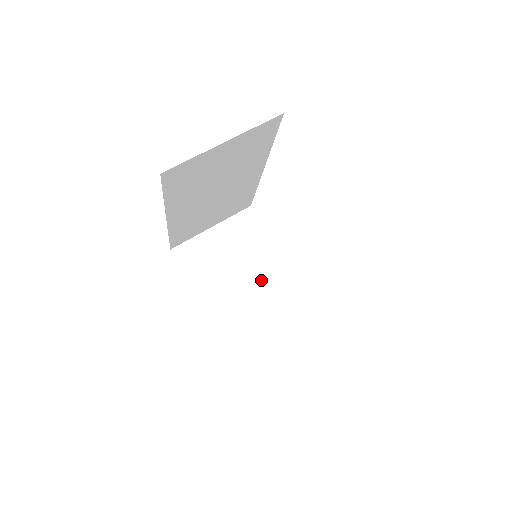
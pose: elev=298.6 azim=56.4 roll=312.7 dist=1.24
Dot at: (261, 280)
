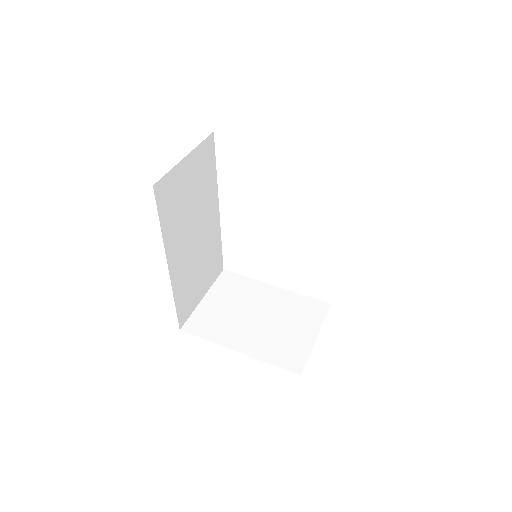
Dot at: (271, 310)
